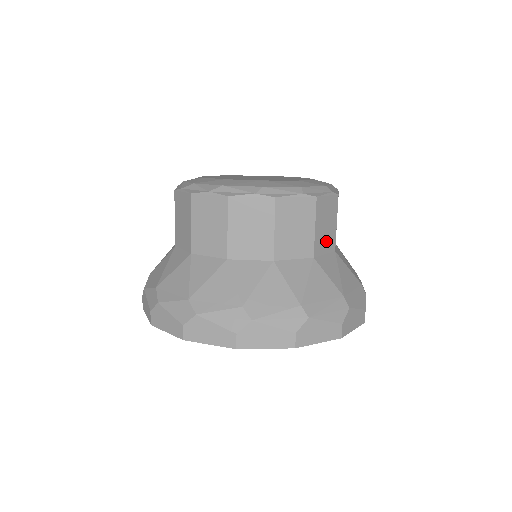
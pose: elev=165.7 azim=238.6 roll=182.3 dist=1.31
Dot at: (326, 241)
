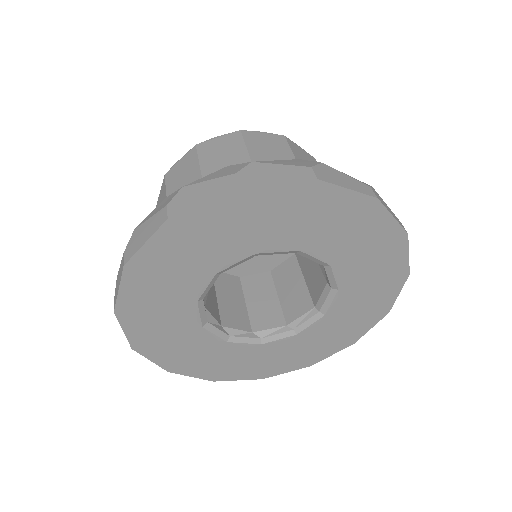
Dot at: occluded
